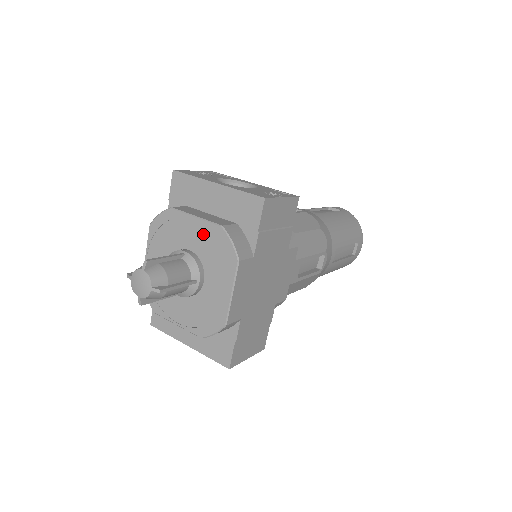
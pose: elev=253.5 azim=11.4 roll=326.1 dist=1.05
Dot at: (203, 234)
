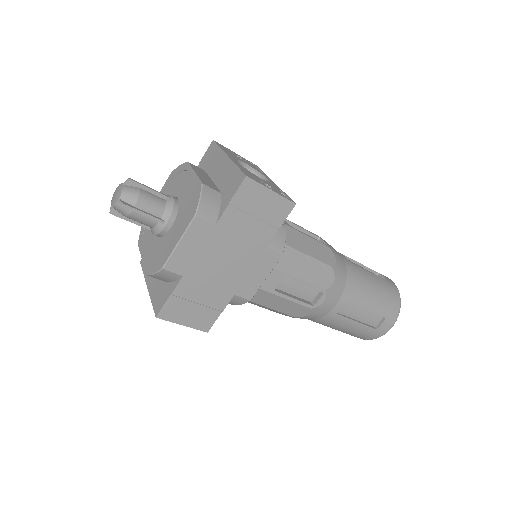
Dot at: (190, 187)
